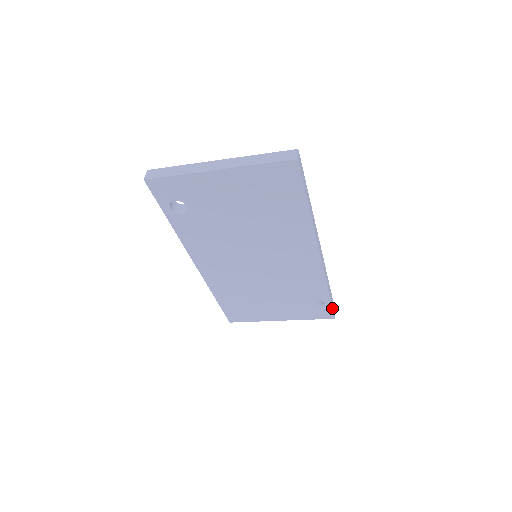
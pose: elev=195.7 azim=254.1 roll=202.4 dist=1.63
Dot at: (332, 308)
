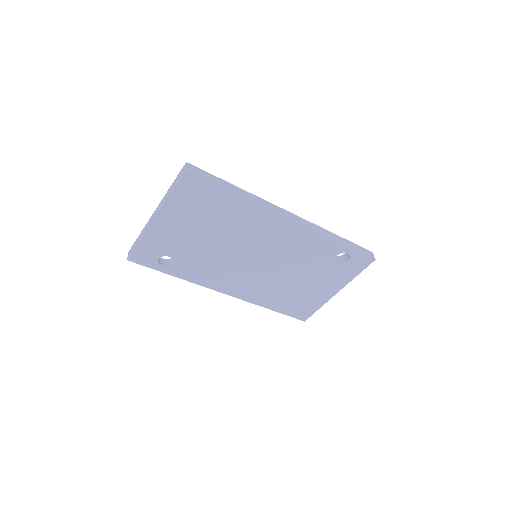
Dot at: (360, 253)
